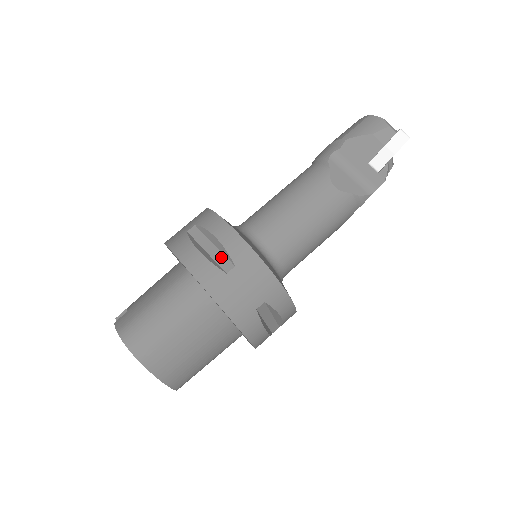
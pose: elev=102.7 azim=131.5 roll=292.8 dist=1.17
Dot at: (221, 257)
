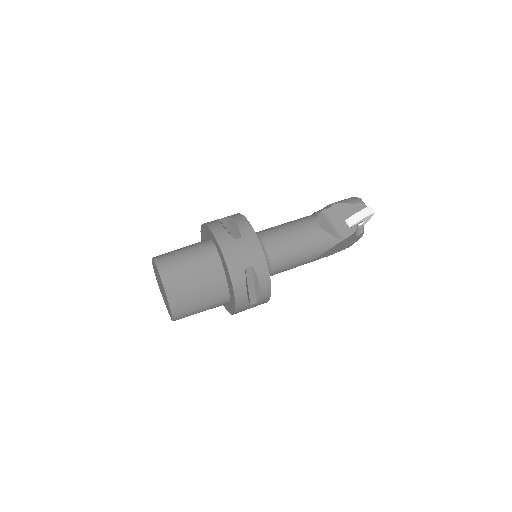
Dot at: (234, 232)
